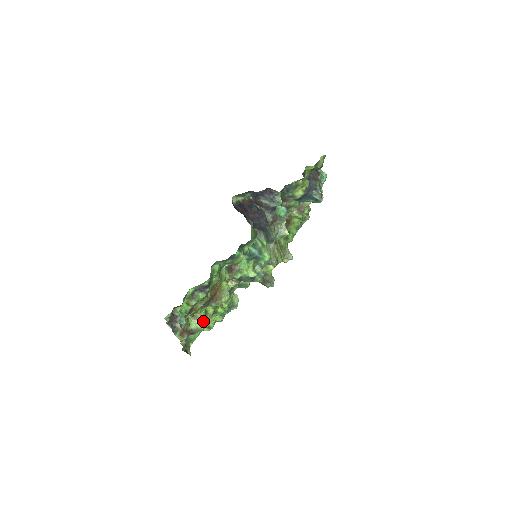
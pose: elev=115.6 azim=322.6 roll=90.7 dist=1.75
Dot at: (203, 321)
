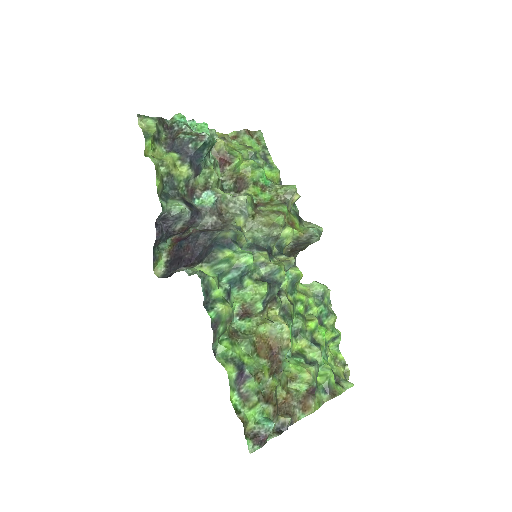
Dot at: (302, 372)
